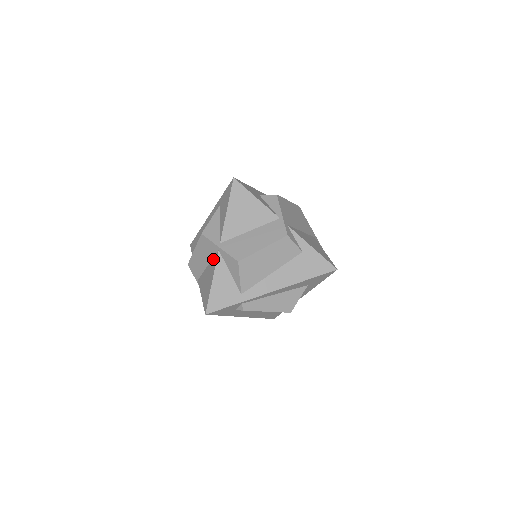
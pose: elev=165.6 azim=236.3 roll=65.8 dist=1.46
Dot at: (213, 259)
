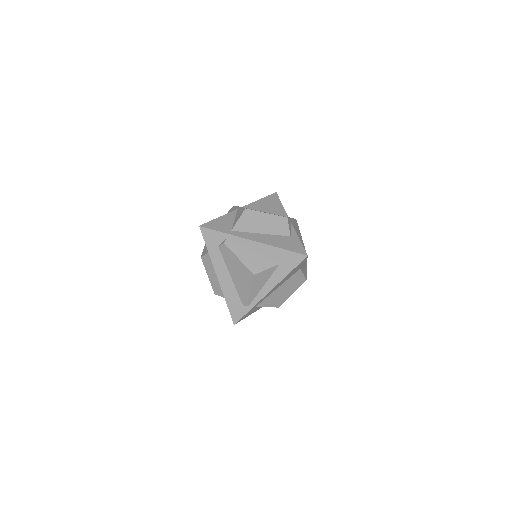
Dot at: occluded
